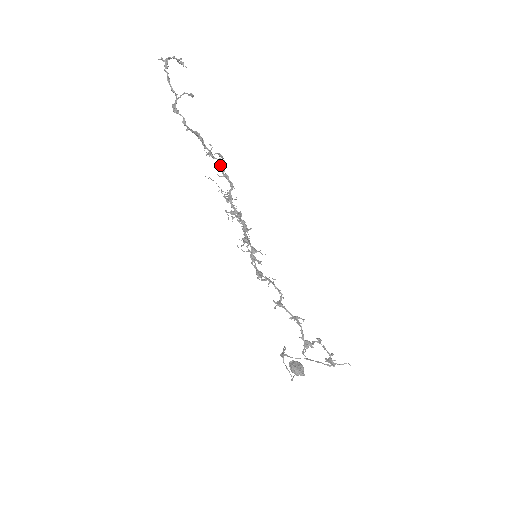
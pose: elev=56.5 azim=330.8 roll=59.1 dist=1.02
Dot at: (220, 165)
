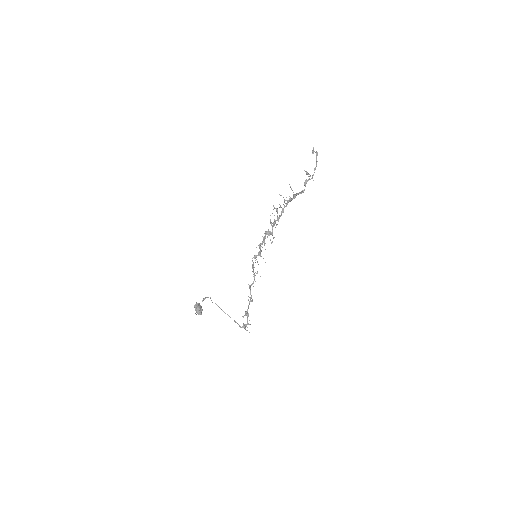
Dot at: occluded
